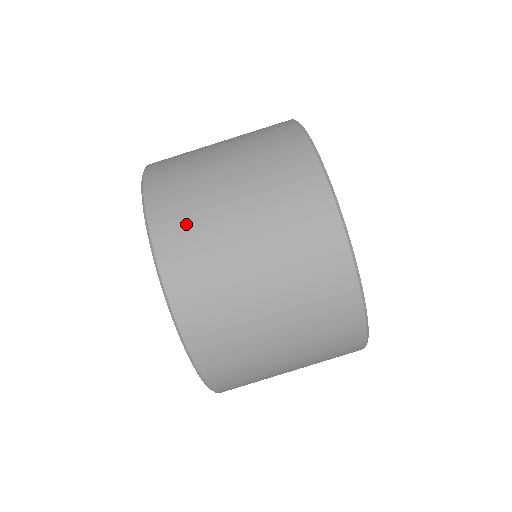
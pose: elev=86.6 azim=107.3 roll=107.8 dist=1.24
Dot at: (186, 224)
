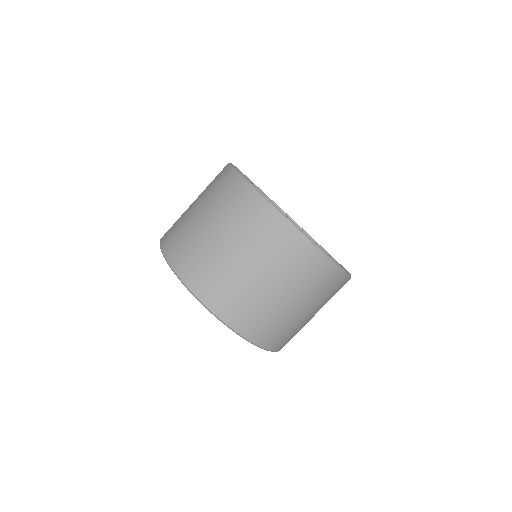
Dot at: (212, 280)
